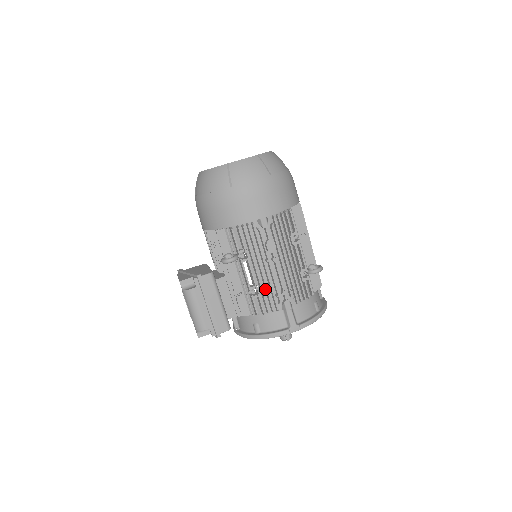
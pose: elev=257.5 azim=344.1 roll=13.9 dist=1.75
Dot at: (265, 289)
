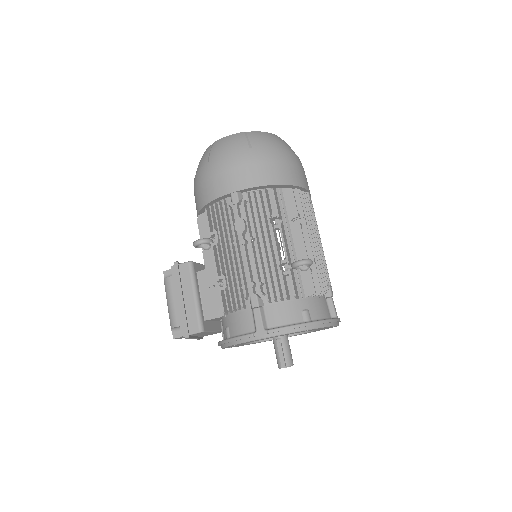
Dot at: (233, 279)
